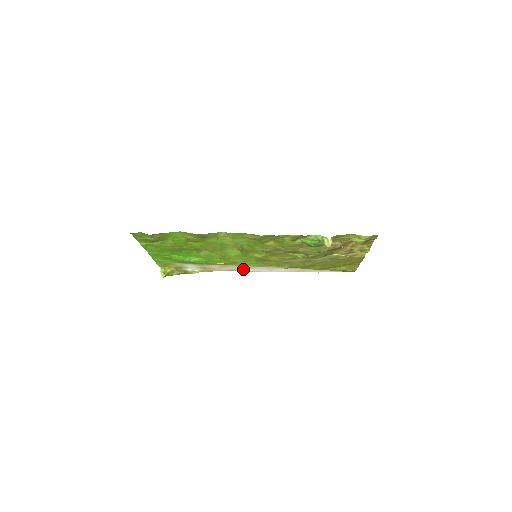
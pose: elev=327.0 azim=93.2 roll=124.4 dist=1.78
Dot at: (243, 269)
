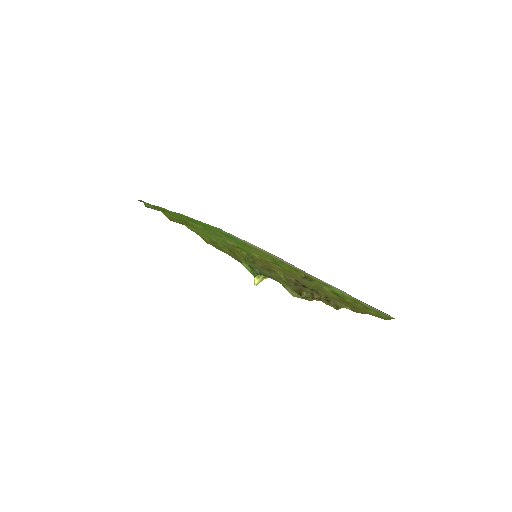
Dot at: (283, 260)
